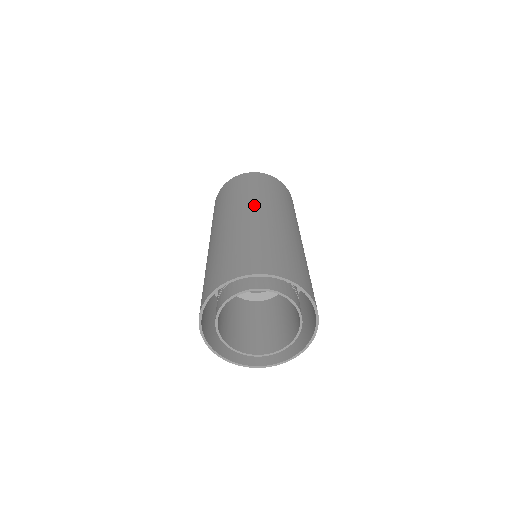
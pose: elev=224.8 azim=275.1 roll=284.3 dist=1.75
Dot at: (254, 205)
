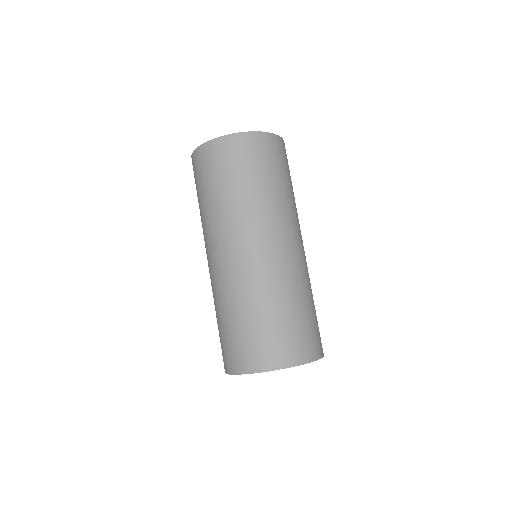
Dot at: (236, 234)
